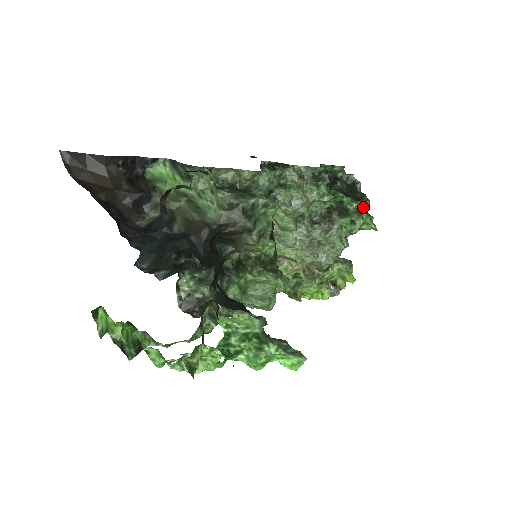
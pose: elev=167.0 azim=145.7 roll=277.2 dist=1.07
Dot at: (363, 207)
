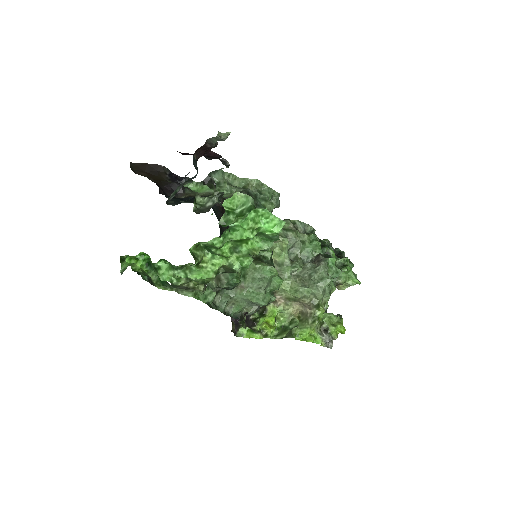
Dot at: (347, 264)
